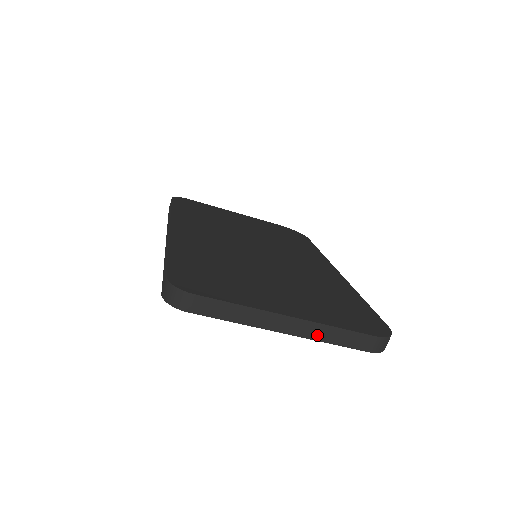
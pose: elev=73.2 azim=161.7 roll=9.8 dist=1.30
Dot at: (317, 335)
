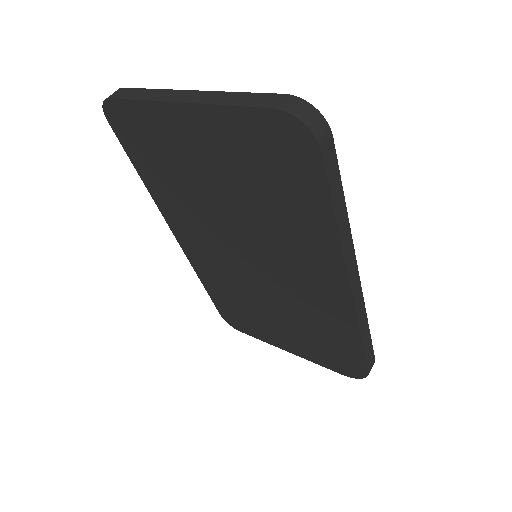
Dot at: (214, 100)
